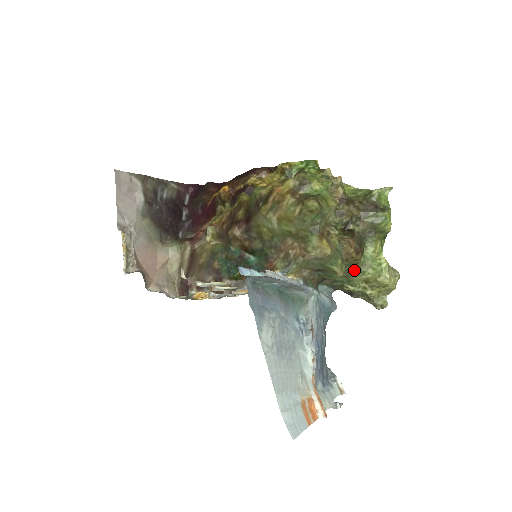
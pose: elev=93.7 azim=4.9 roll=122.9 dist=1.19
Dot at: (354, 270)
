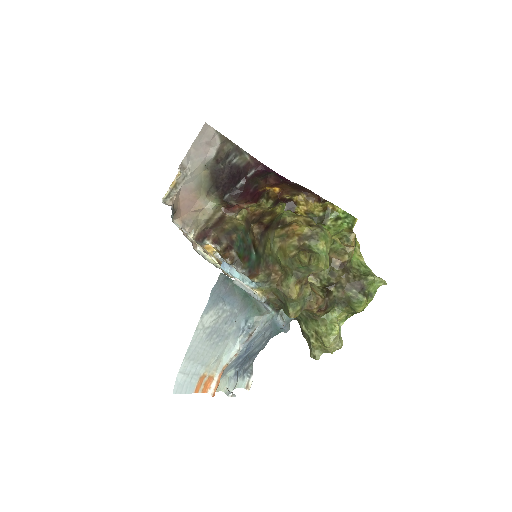
Dot at: (313, 318)
